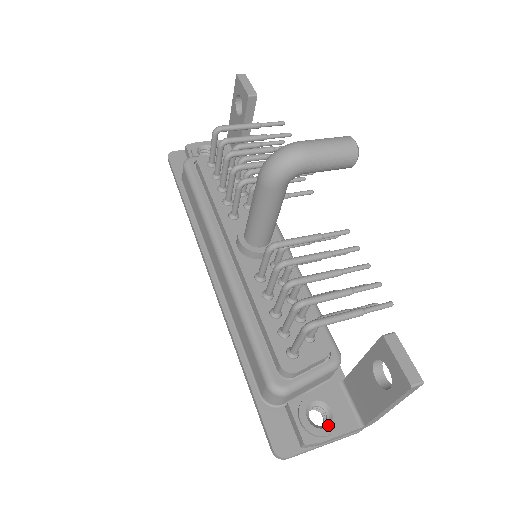
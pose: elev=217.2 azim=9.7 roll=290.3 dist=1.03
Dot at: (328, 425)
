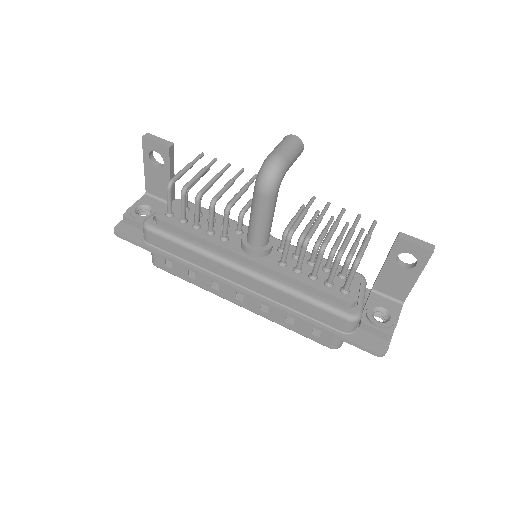
Dot at: (390, 316)
